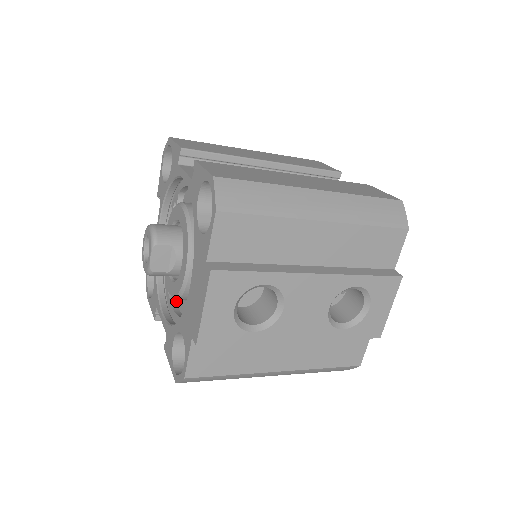
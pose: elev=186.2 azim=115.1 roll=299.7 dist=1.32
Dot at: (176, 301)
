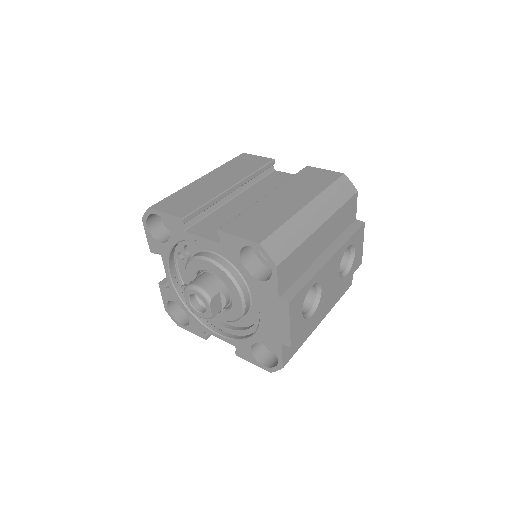
Dot at: (219, 319)
